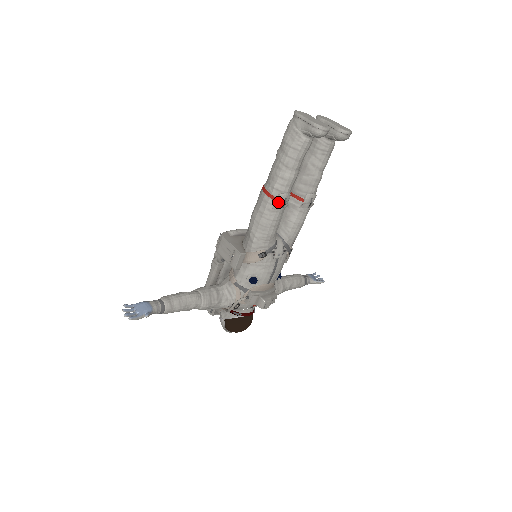
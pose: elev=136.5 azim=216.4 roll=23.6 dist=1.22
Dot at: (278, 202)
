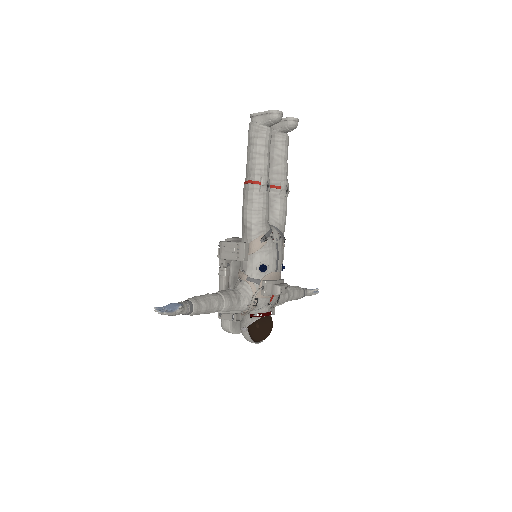
Dot at: (262, 184)
